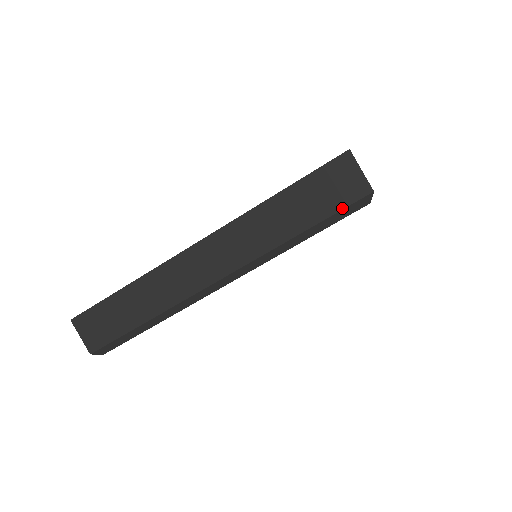
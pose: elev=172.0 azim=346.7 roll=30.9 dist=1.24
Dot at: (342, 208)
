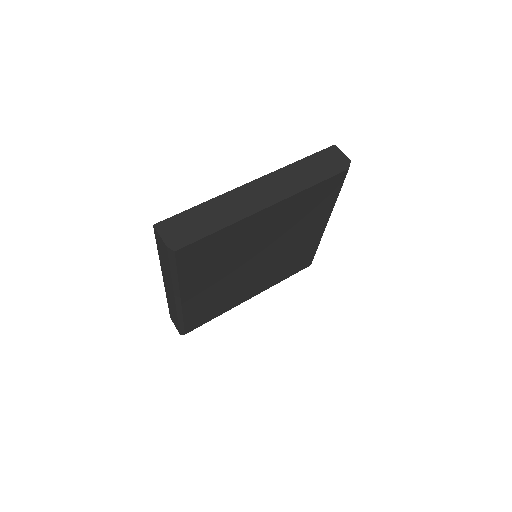
Dot at: (168, 257)
